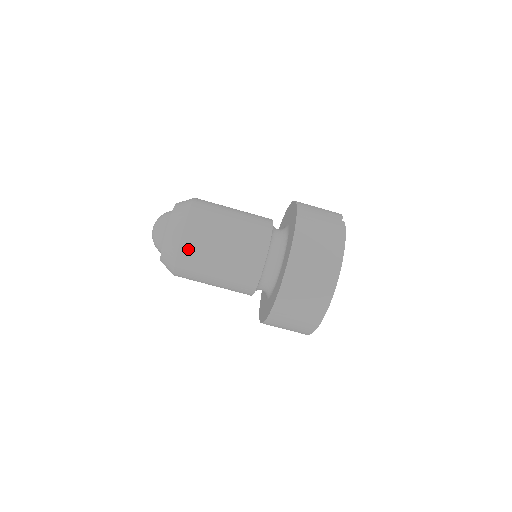
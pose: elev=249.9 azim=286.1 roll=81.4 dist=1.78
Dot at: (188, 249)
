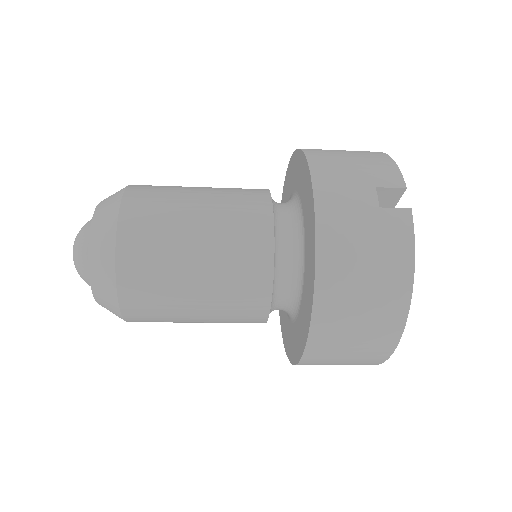
Dot at: (136, 310)
